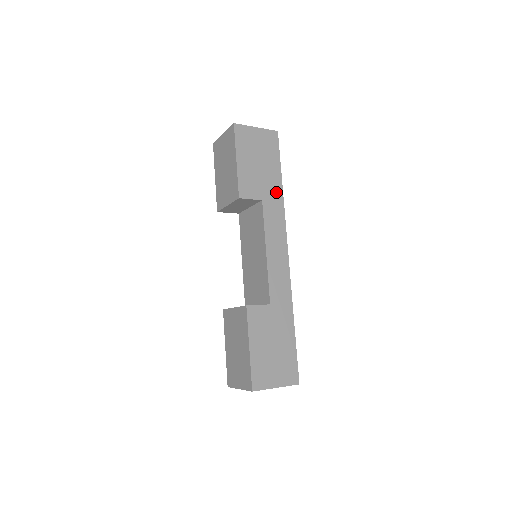
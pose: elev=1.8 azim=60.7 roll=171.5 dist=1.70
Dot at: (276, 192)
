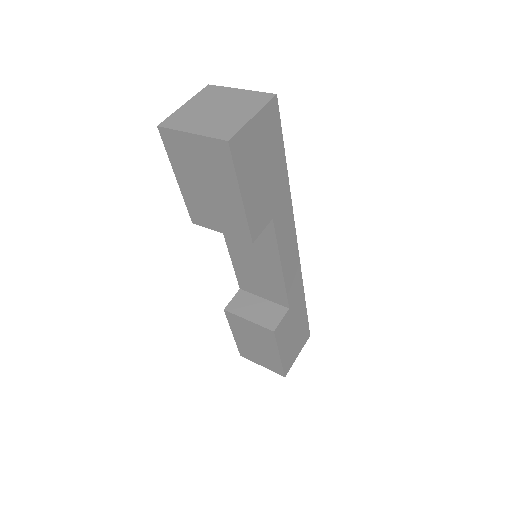
Dot at: (283, 192)
